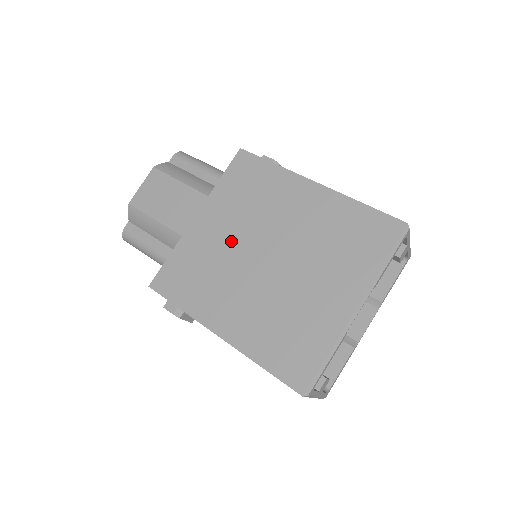
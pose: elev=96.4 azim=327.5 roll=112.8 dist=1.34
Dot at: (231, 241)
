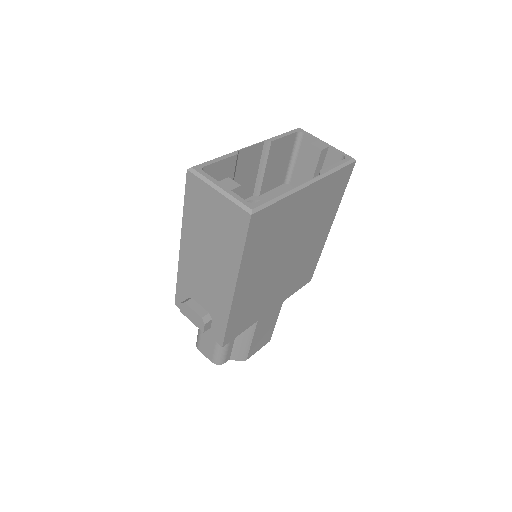
Dot at: occluded
